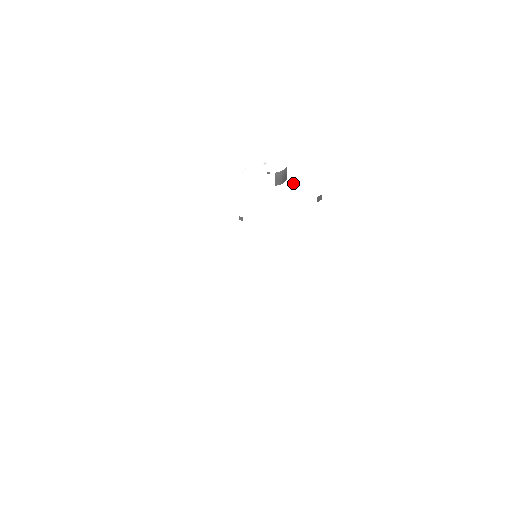
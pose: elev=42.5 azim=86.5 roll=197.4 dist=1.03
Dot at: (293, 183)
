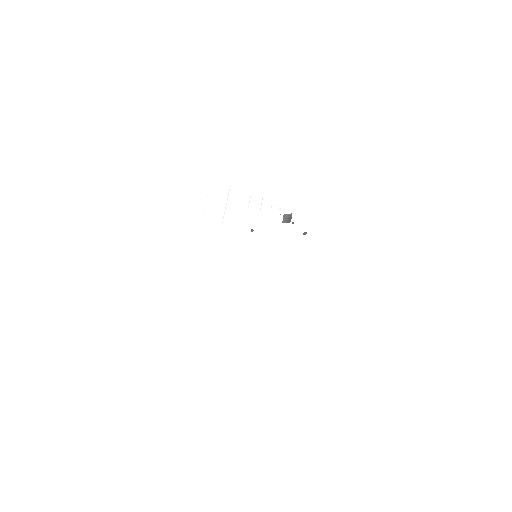
Dot at: occluded
